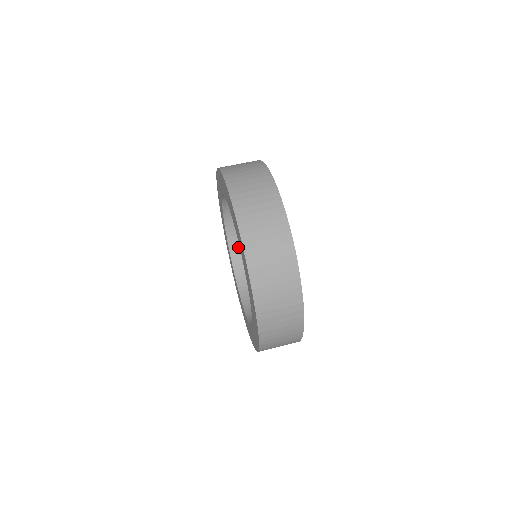
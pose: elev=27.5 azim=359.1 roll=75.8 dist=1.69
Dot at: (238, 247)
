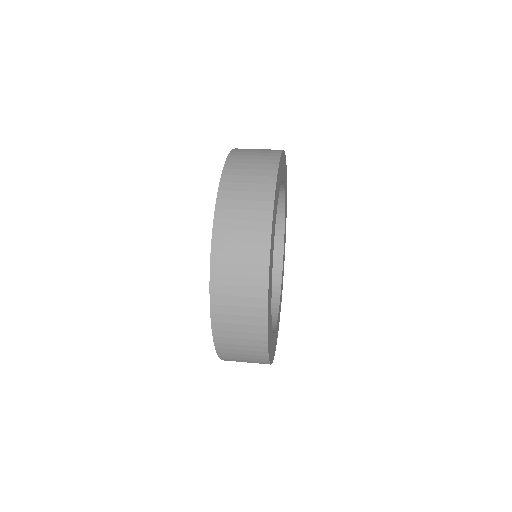
Dot at: occluded
